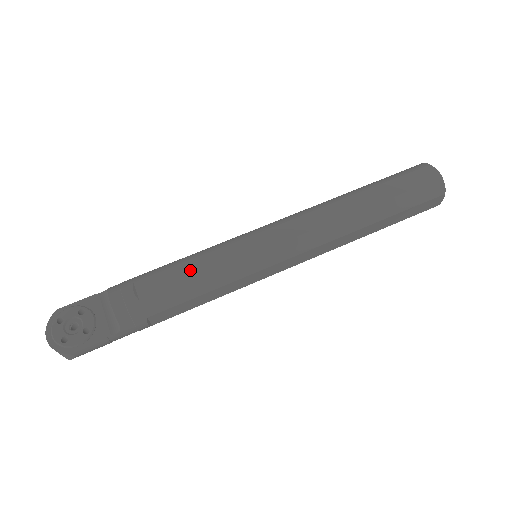
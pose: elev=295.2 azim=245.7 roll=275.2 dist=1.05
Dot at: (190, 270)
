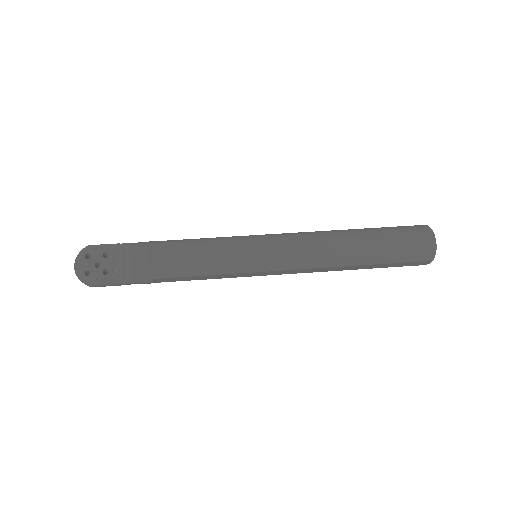
Dot at: (198, 254)
